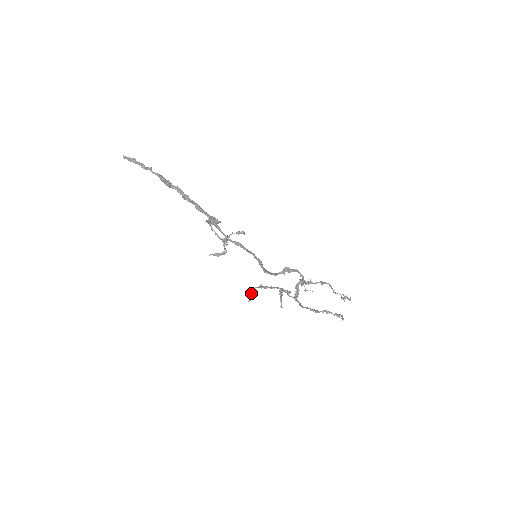
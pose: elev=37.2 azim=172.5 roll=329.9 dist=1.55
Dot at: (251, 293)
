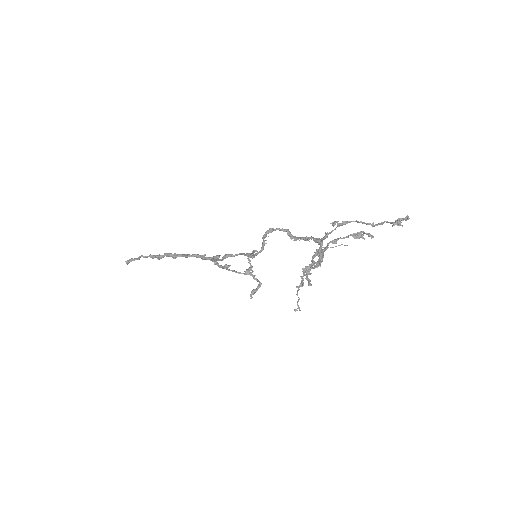
Dot at: occluded
